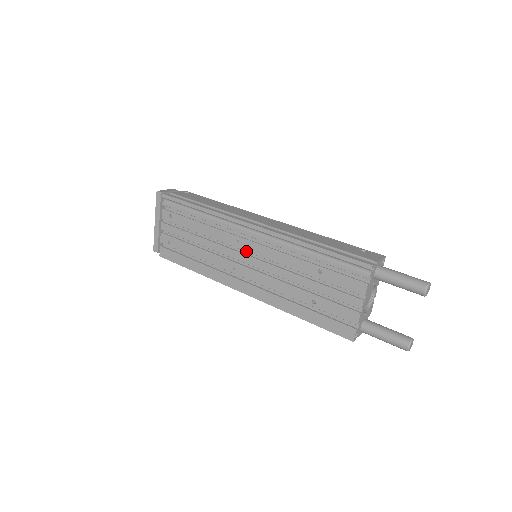
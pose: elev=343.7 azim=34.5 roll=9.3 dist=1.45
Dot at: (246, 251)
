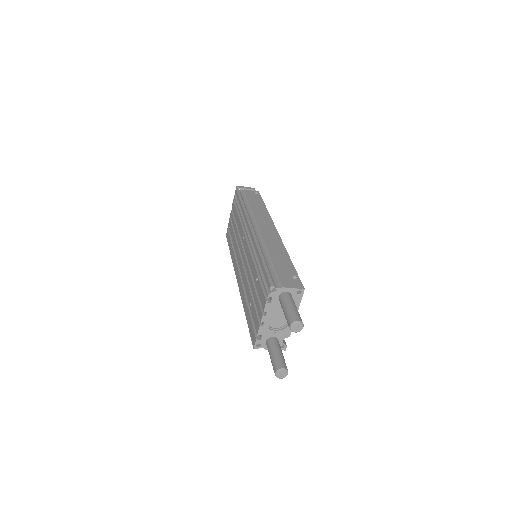
Dot at: (244, 247)
